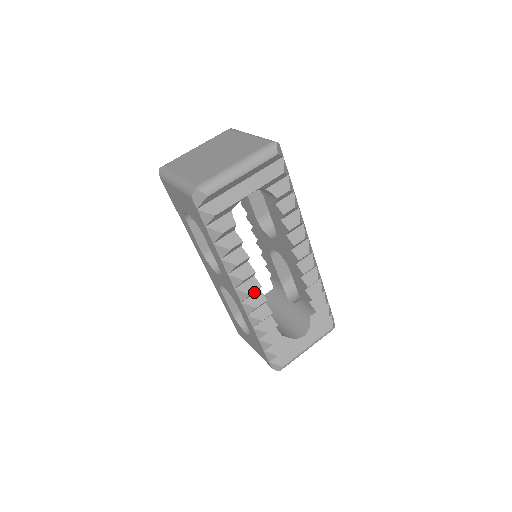
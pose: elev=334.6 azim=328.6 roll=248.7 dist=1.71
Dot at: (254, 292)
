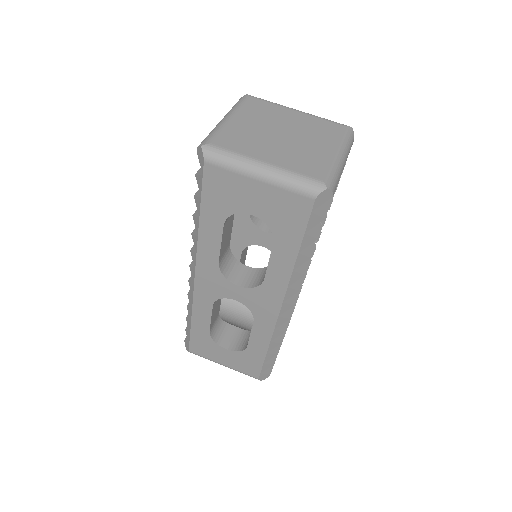
Dot at: occluded
